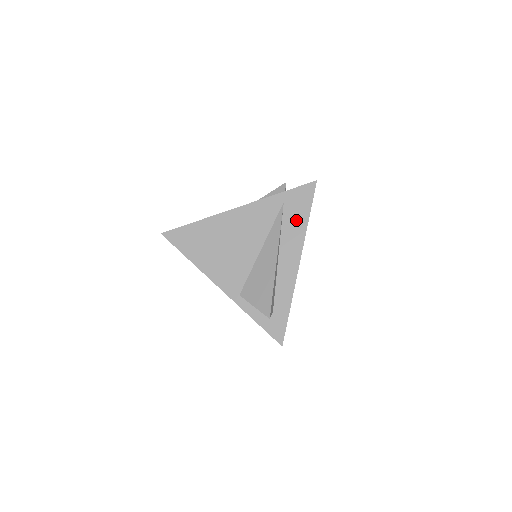
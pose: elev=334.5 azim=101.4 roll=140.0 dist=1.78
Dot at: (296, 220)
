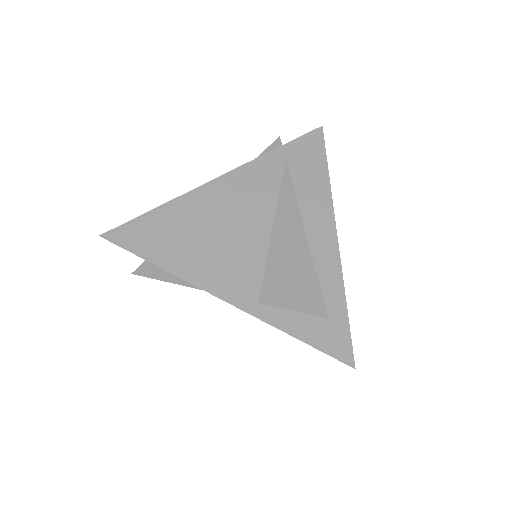
Dot at: (311, 178)
